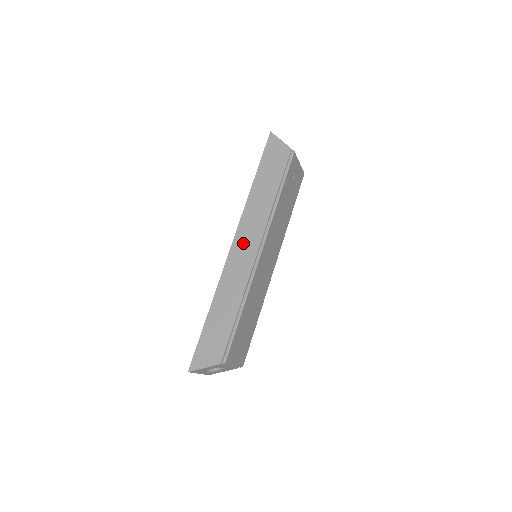
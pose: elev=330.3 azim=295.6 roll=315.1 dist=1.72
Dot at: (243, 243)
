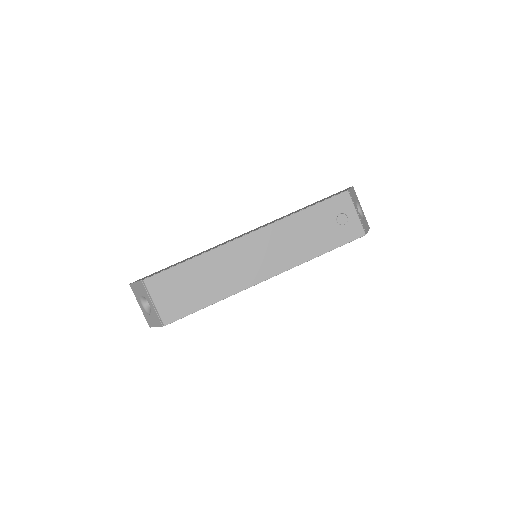
Dot at: occluded
